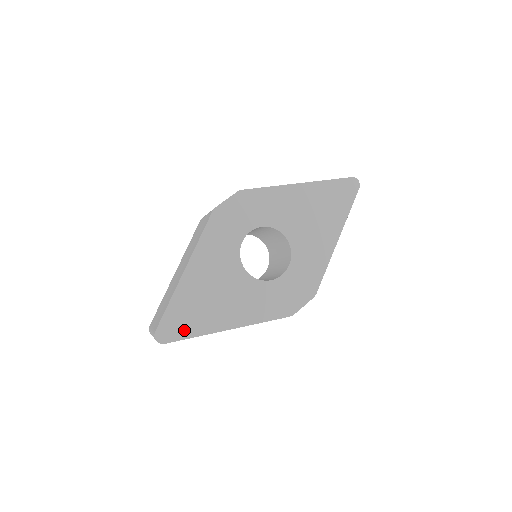
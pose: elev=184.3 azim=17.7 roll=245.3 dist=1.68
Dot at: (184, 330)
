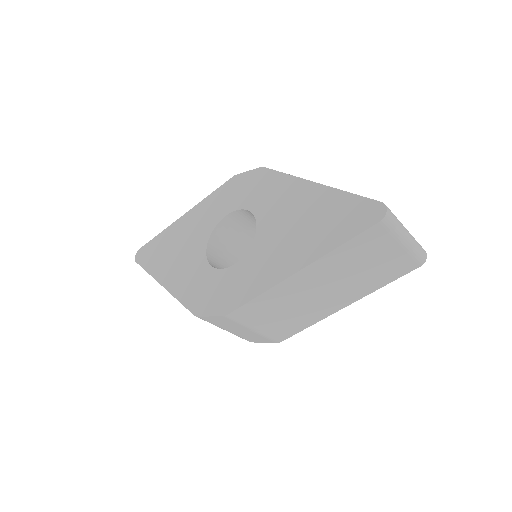
Dot at: (148, 261)
